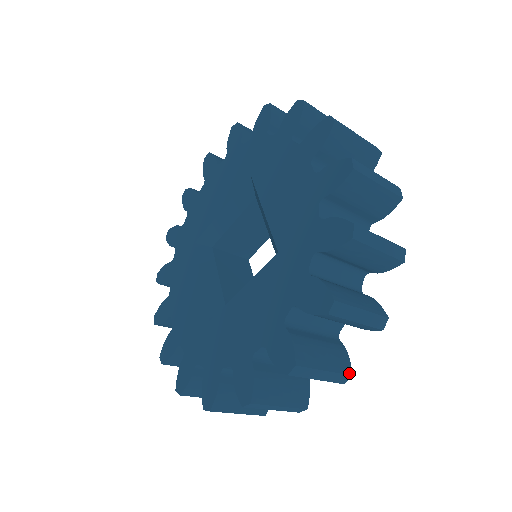
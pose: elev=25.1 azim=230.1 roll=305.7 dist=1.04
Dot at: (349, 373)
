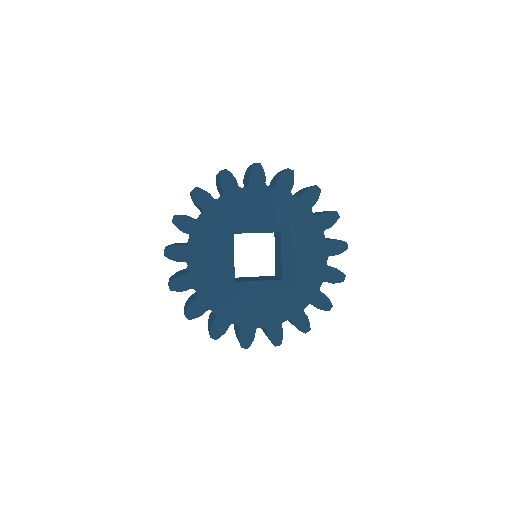
Dot at: occluded
